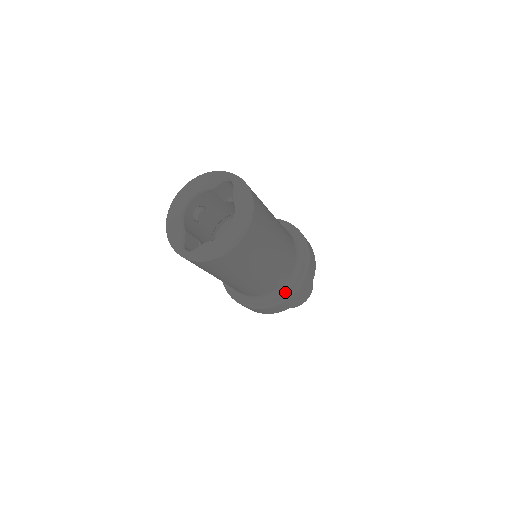
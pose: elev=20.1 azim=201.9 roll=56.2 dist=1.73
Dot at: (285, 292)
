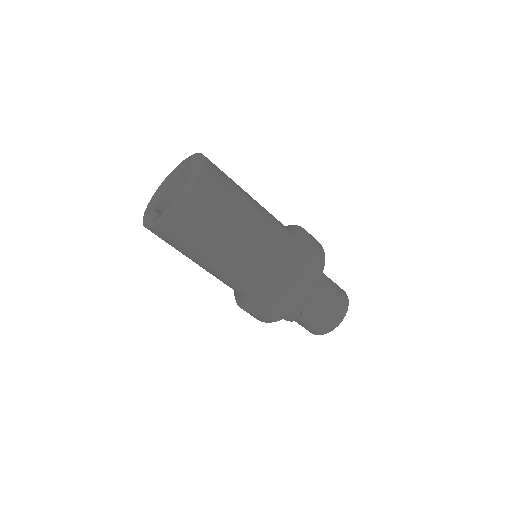
Dot at: (292, 270)
